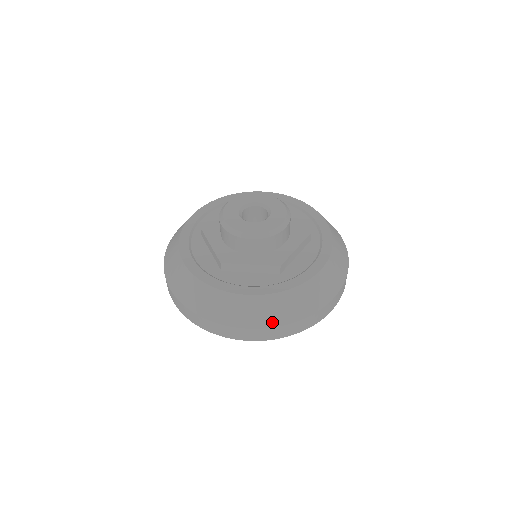
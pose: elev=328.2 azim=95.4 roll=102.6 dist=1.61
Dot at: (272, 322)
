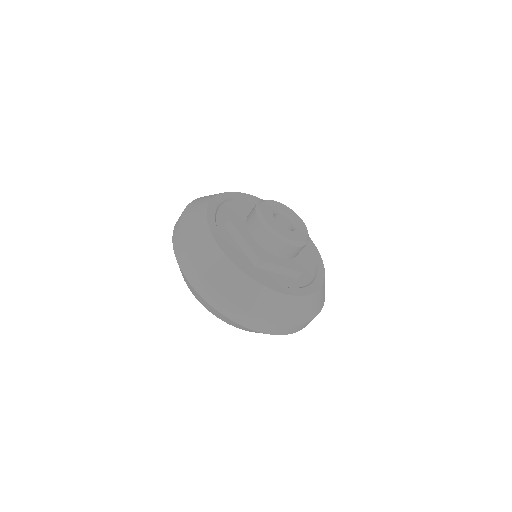
Dot at: (214, 281)
